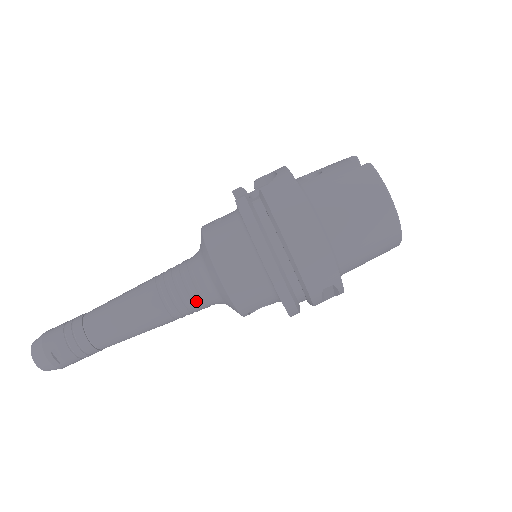
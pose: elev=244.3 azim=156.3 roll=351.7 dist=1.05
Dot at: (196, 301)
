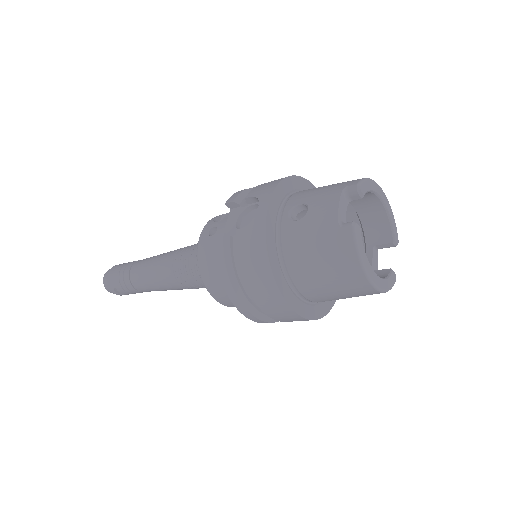
Dot at: (204, 286)
